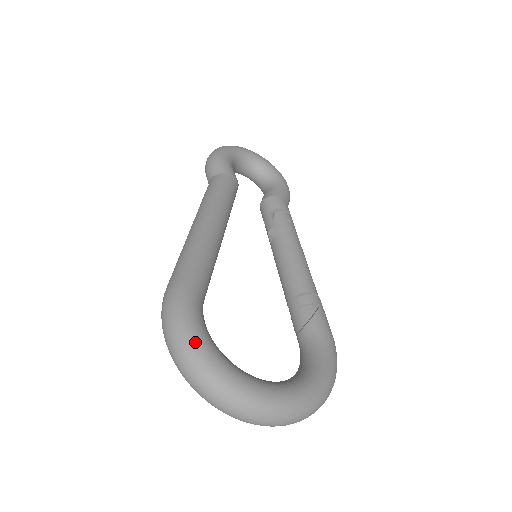
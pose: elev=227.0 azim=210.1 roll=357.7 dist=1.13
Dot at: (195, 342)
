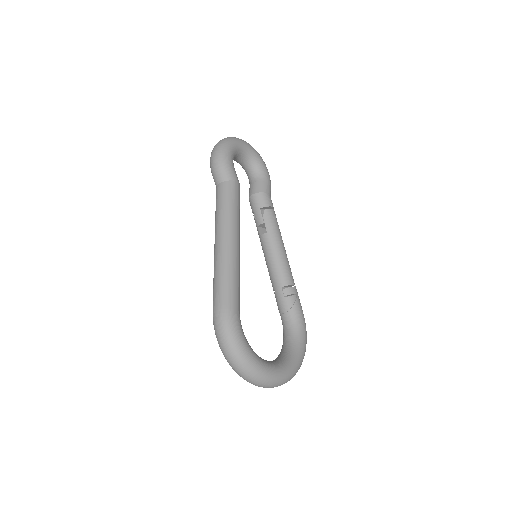
Dot at: (244, 353)
